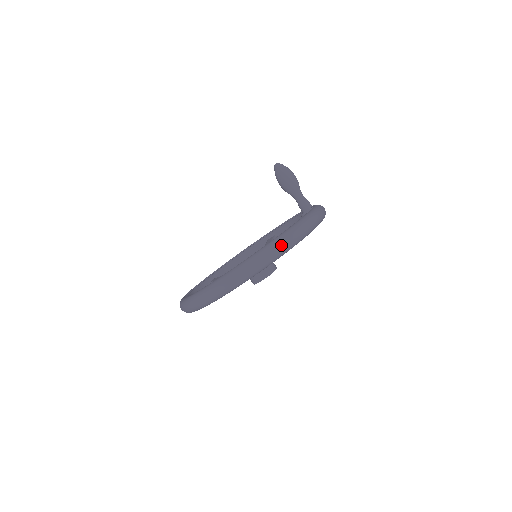
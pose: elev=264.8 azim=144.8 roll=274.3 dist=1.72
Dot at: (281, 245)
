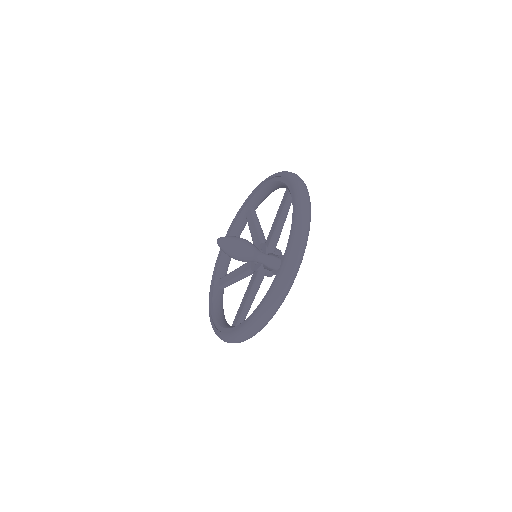
Dot at: (235, 342)
